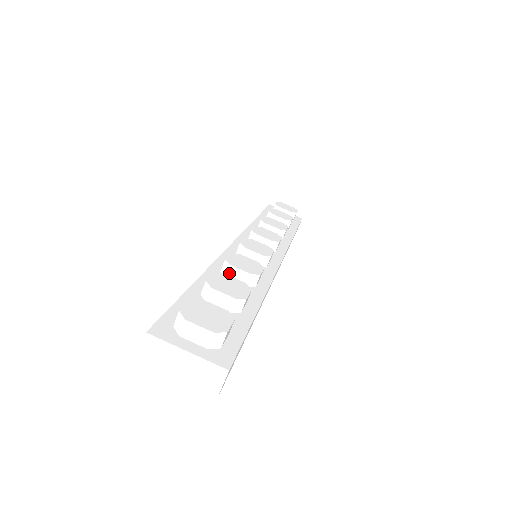
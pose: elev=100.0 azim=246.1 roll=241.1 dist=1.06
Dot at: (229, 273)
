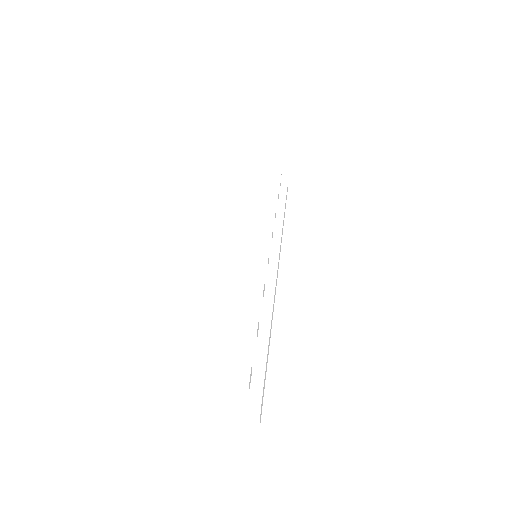
Dot at: (237, 300)
